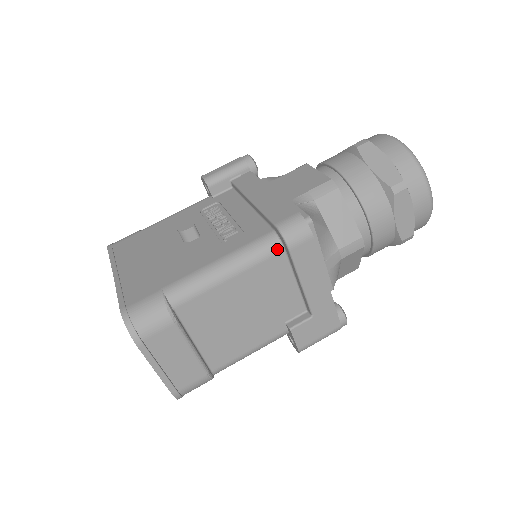
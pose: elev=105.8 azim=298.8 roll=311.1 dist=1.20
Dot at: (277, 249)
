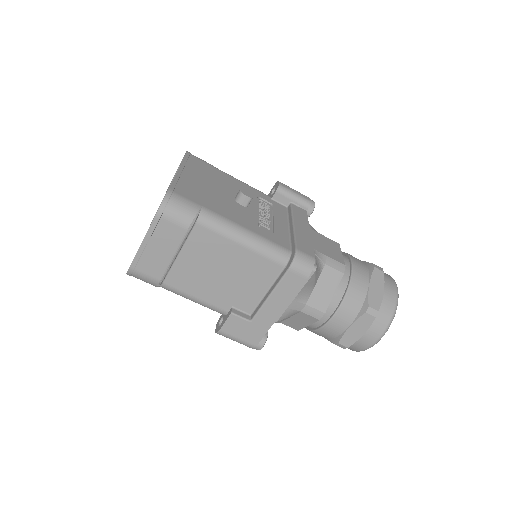
Dot at: (282, 262)
